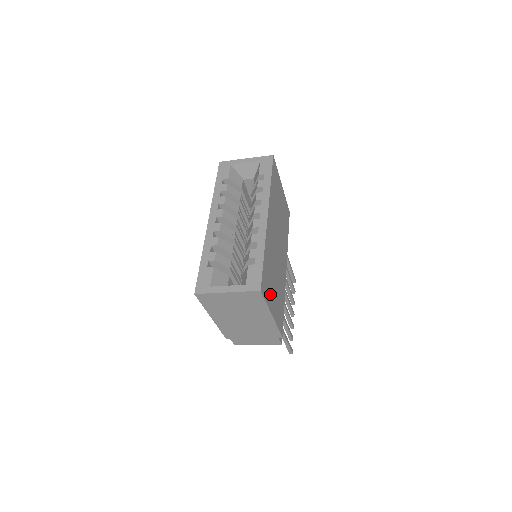
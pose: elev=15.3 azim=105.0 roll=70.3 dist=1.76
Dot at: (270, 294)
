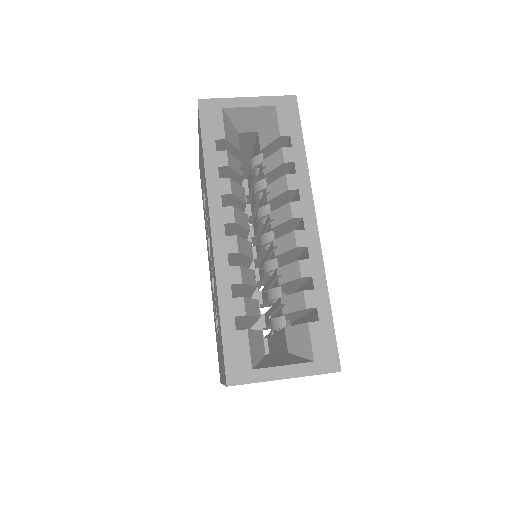
Dot at: occluded
